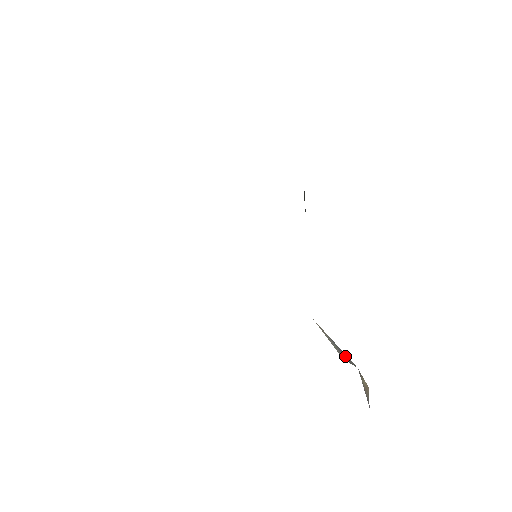
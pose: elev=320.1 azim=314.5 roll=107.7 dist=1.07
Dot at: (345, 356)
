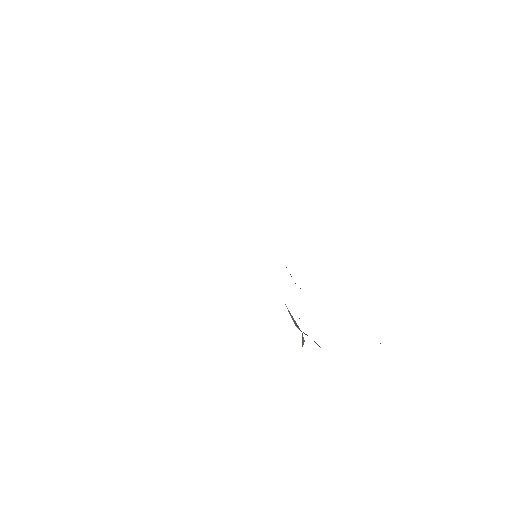
Dot at: (297, 325)
